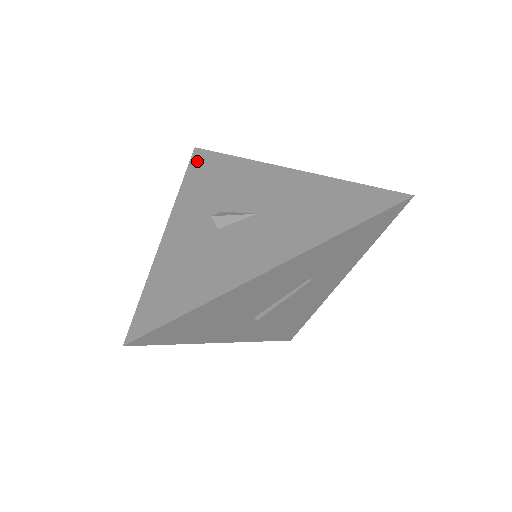
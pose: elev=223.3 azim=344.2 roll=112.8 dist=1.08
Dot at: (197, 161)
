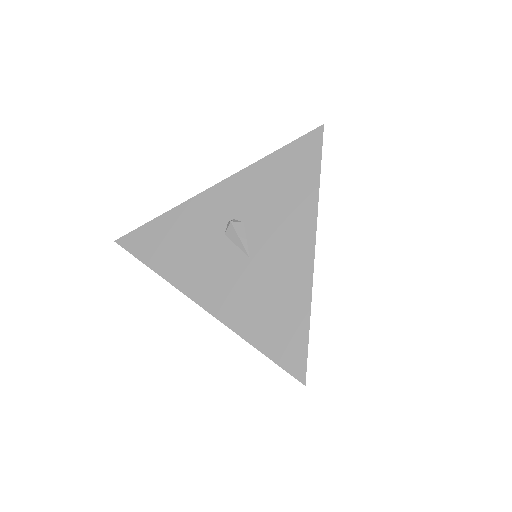
Dot at: (302, 145)
